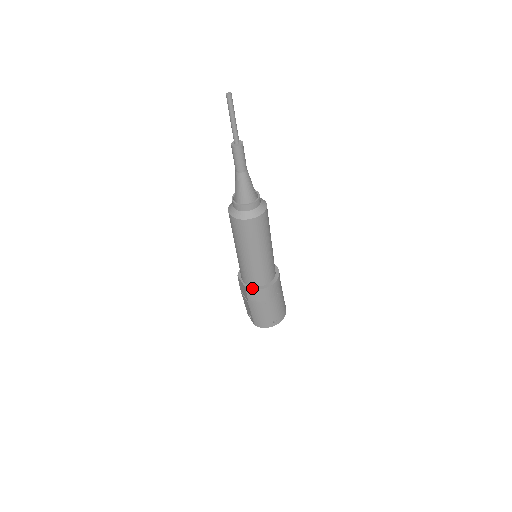
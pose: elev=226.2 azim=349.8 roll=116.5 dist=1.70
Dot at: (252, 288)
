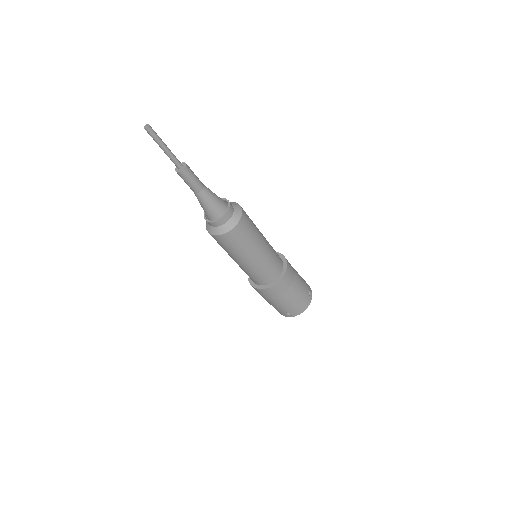
Dot at: (252, 284)
